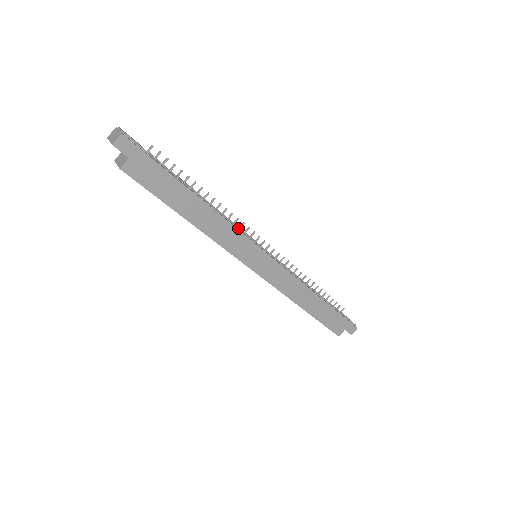
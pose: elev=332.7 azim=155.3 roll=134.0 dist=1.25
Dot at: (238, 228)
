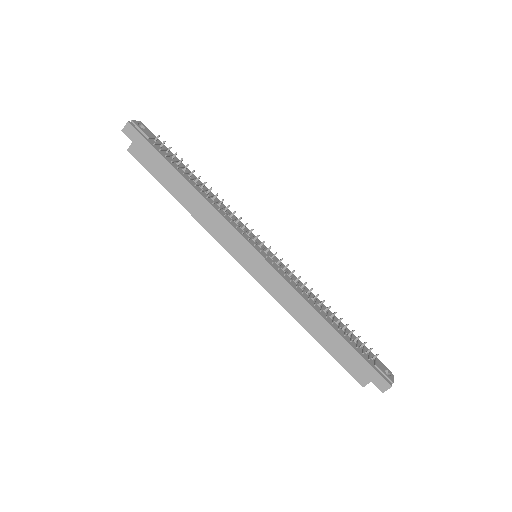
Dot at: (230, 220)
